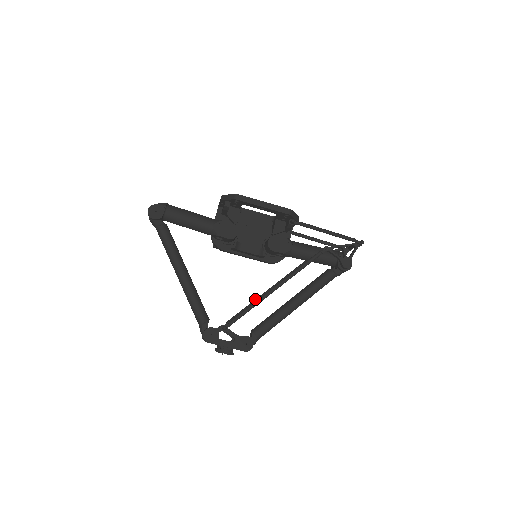
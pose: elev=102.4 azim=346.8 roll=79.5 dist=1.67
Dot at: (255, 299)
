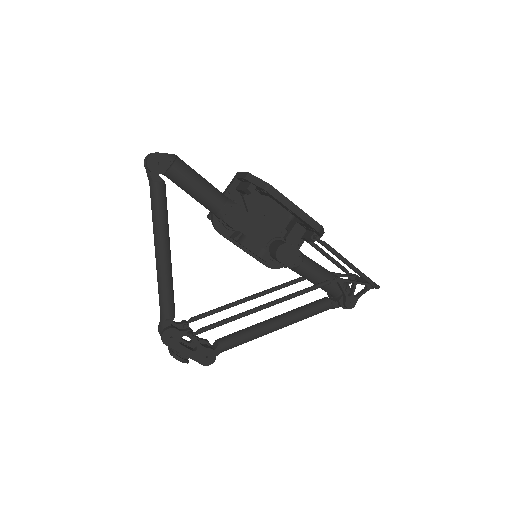
Dot at: occluded
